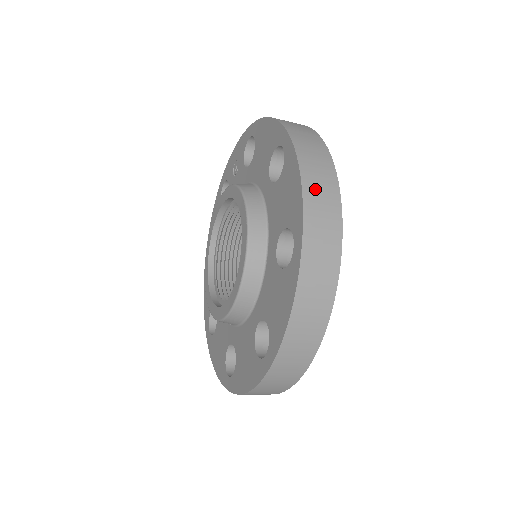
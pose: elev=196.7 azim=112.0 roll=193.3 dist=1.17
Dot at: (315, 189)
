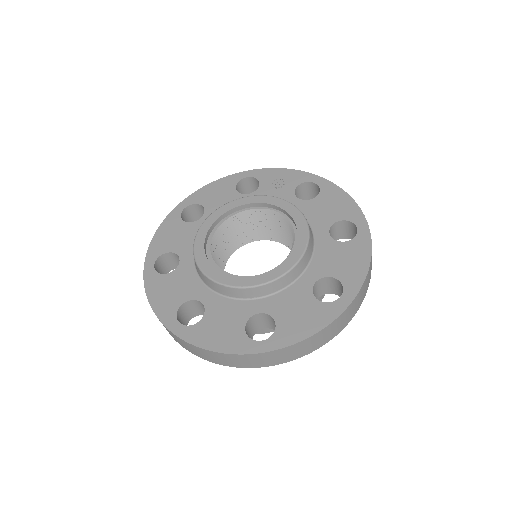
Dot at: (369, 275)
